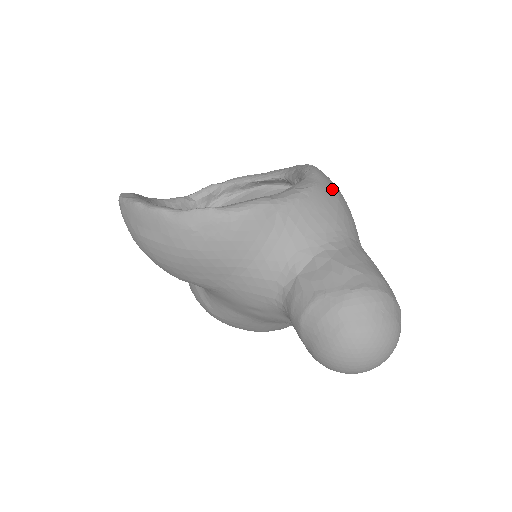
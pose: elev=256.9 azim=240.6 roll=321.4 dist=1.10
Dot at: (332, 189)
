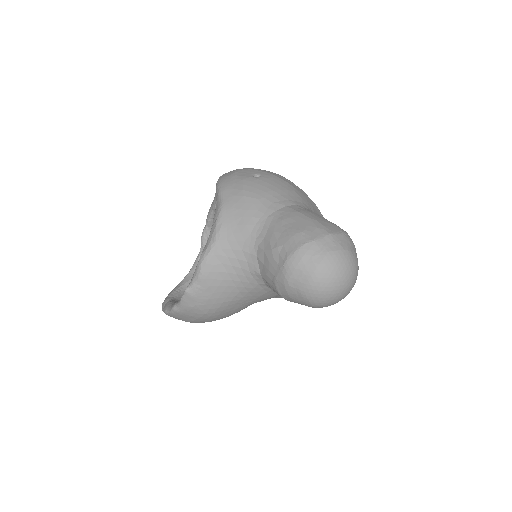
Dot at: (236, 192)
